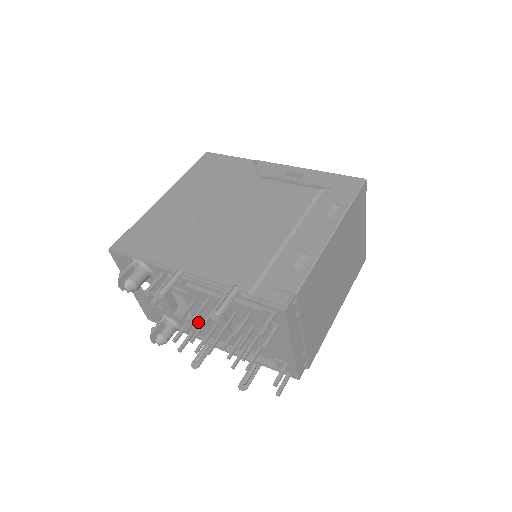
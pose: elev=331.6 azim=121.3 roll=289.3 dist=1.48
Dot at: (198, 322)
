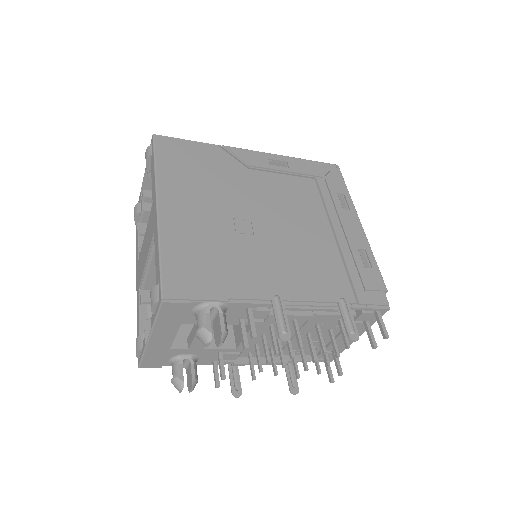
Dot at: occluded
